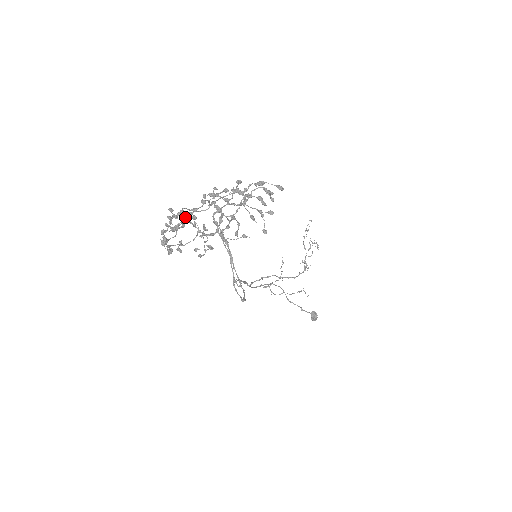
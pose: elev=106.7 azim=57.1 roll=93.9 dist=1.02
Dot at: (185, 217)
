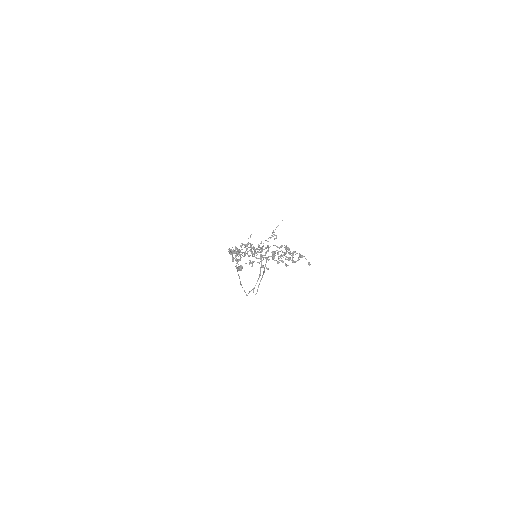
Dot at: occluded
